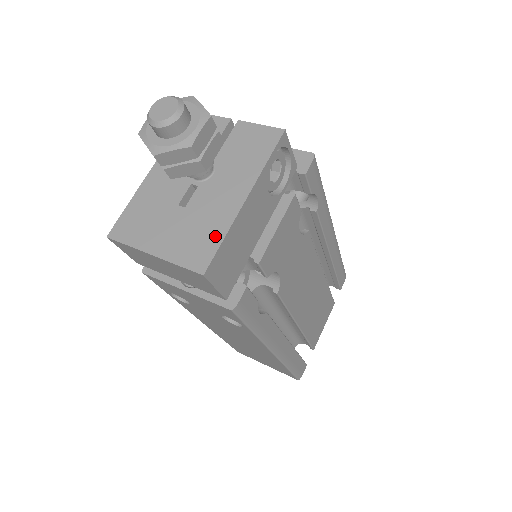
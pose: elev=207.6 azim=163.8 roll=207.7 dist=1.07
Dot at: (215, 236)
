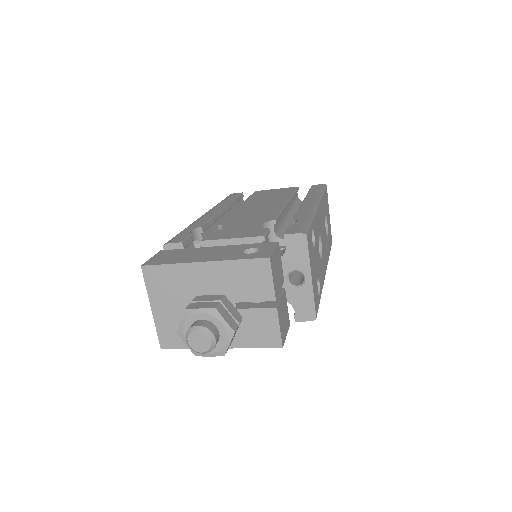
Dot at: occluded
